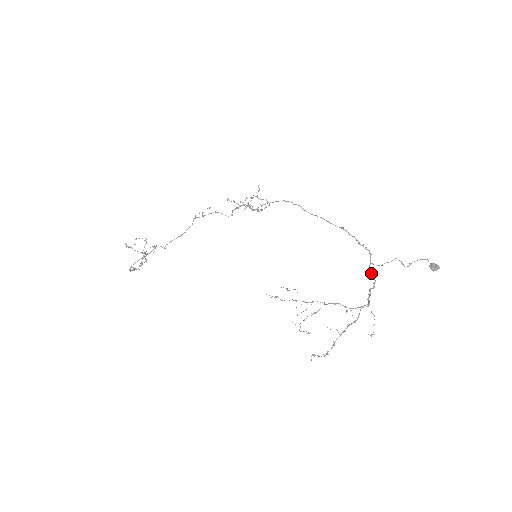
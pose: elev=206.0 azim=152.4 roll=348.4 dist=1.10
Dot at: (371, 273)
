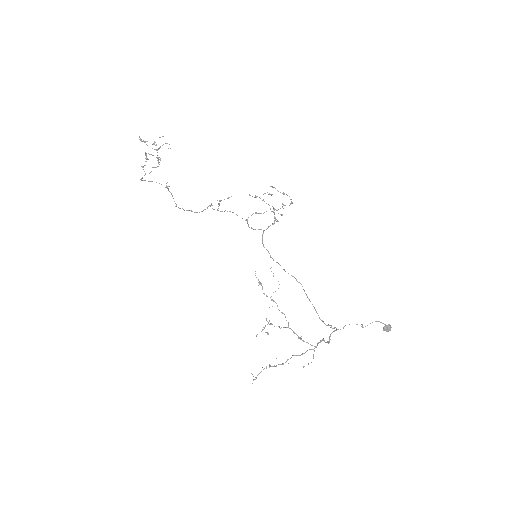
Dot at: (329, 338)
